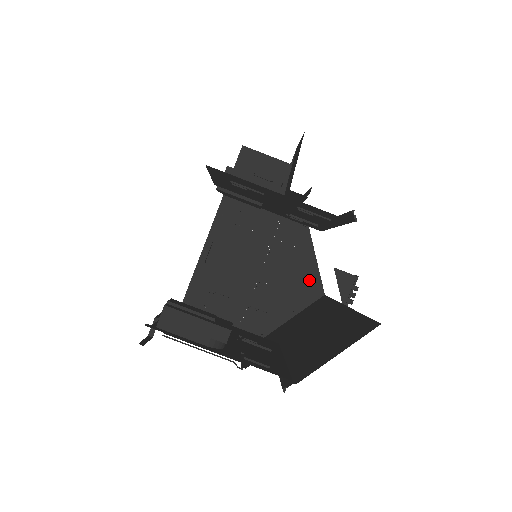
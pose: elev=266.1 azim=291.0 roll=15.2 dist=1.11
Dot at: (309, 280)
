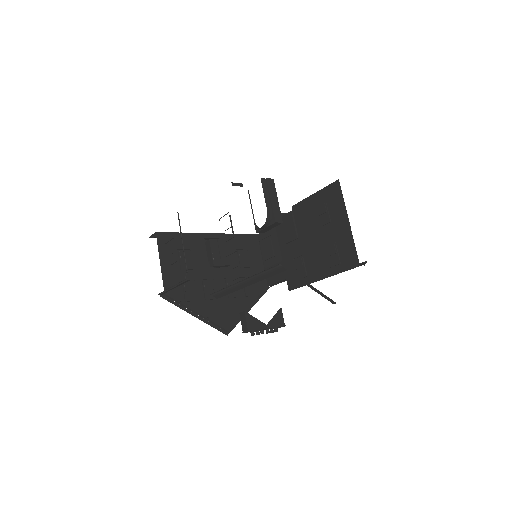
Dot at: (232, 317)
